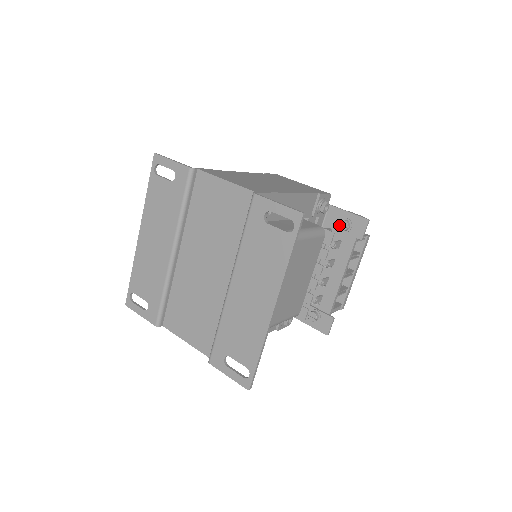
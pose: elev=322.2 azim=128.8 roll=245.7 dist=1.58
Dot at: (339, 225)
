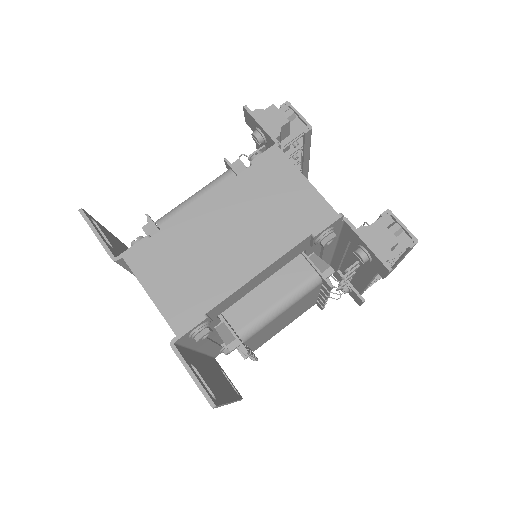
Dot at: (354, 254)
